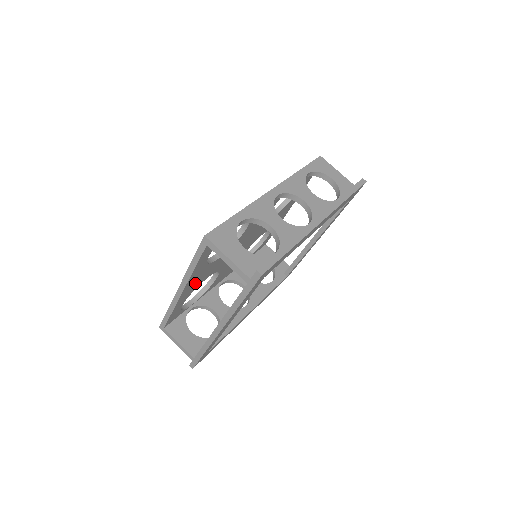
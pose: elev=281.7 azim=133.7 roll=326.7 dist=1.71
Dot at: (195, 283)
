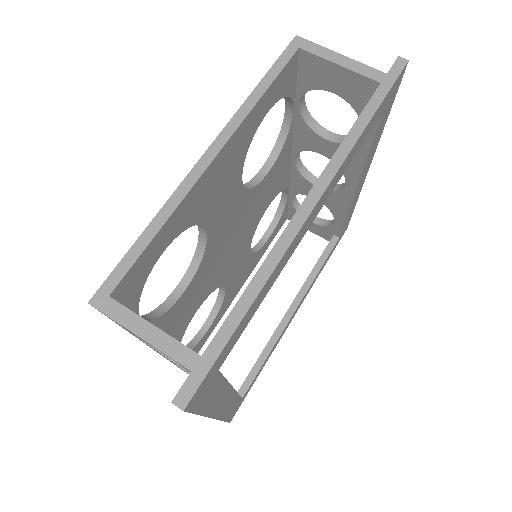
Dot at: (214, 187)
